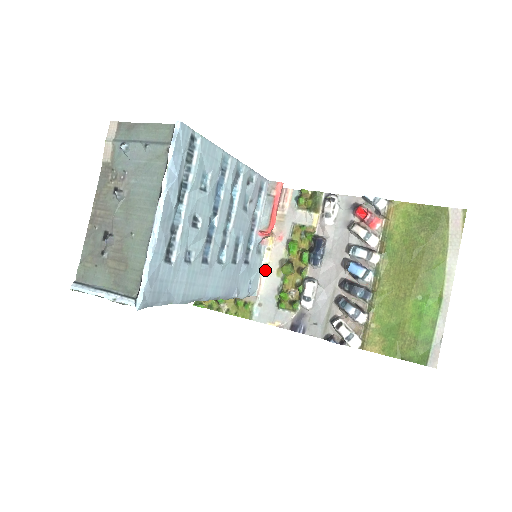
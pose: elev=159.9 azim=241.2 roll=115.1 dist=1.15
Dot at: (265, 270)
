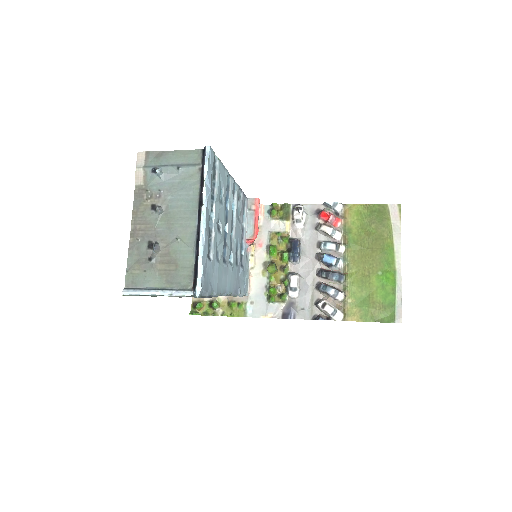
Dot at: (251, 273)
